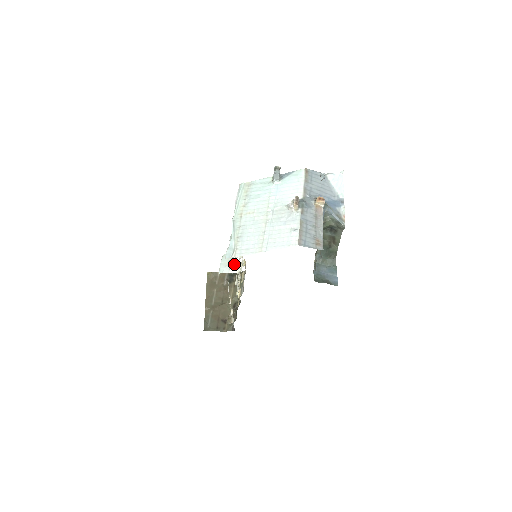
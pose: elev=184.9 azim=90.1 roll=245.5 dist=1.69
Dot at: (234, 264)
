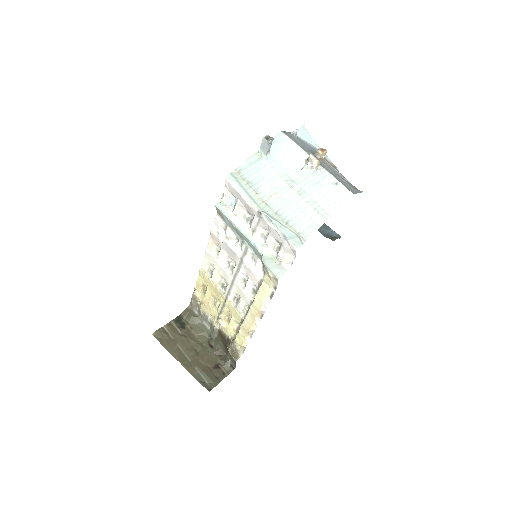
Dot at: (254, 273)
